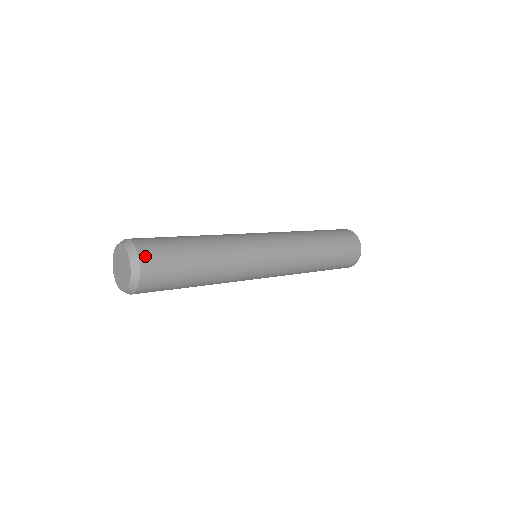
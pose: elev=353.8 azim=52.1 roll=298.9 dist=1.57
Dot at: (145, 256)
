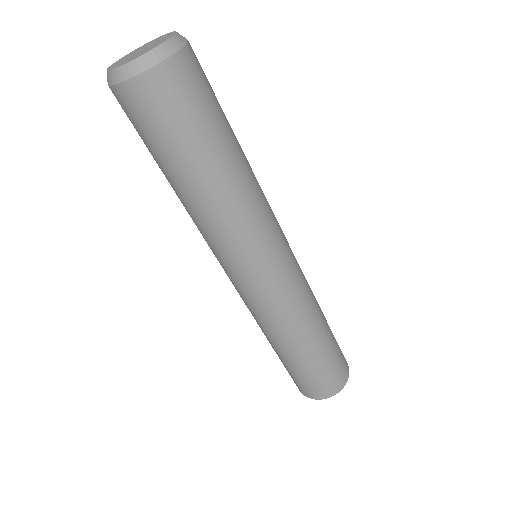
Dot at: (194, 53)
